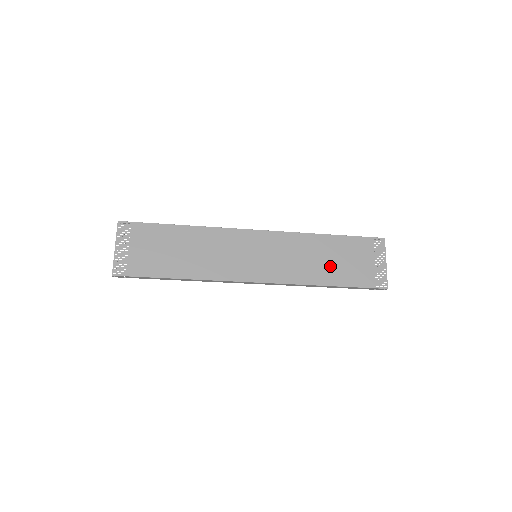
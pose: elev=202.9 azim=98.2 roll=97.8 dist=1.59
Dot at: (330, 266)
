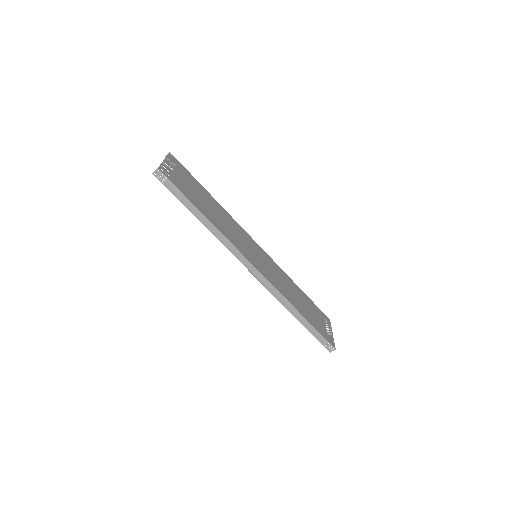
Dot at: (301, 304)
